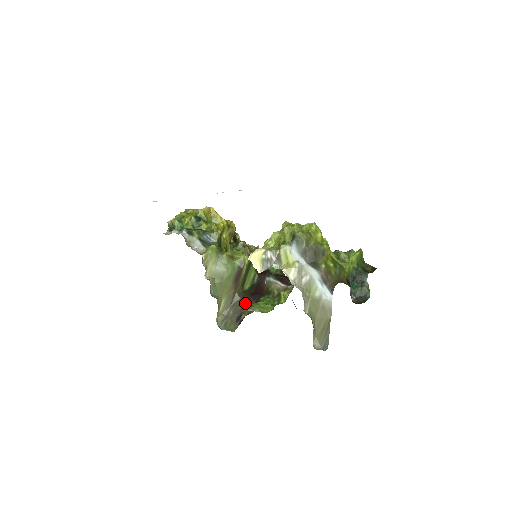
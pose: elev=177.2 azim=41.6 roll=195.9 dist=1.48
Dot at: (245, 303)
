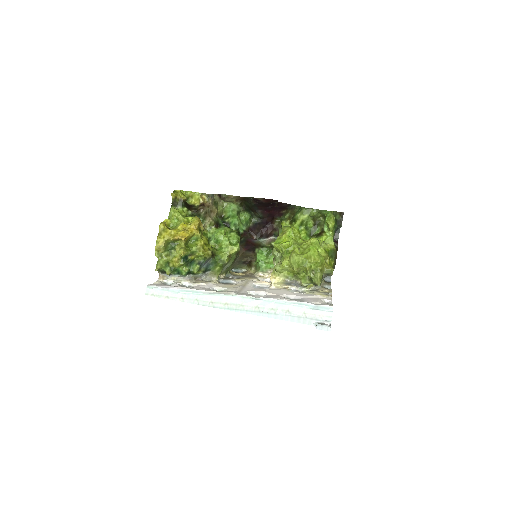
Dot at: (245, 256)
